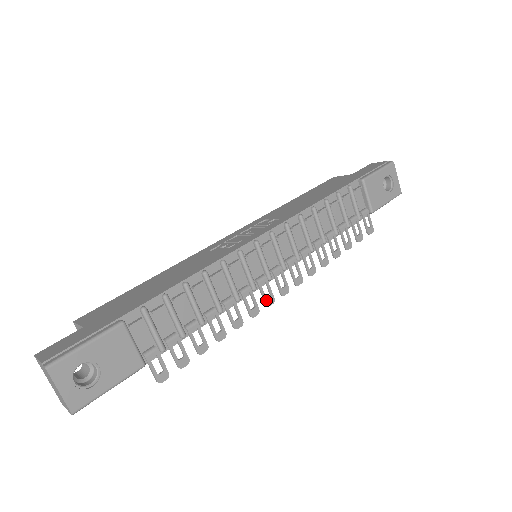
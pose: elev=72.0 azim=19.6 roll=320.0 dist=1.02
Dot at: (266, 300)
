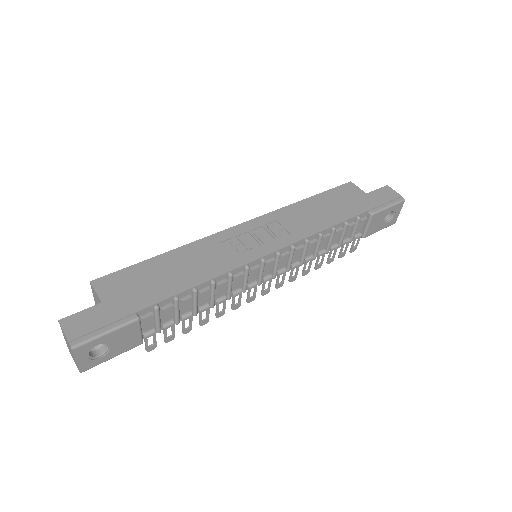
Dot at: (249, 299)
